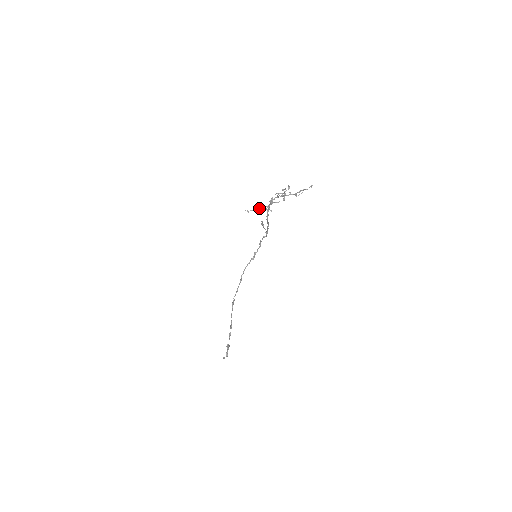
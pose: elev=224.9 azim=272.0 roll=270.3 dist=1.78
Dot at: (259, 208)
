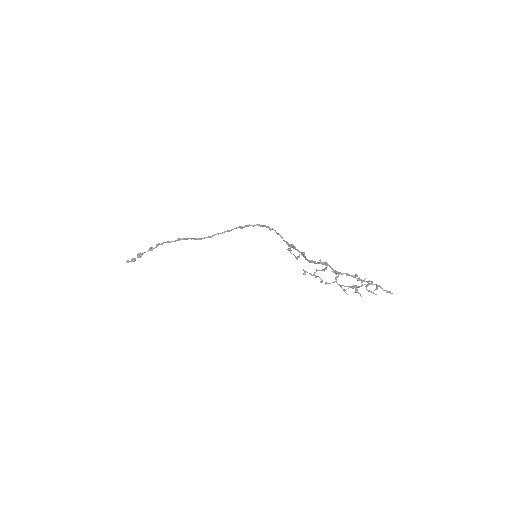
Dot at: (318, 270)
